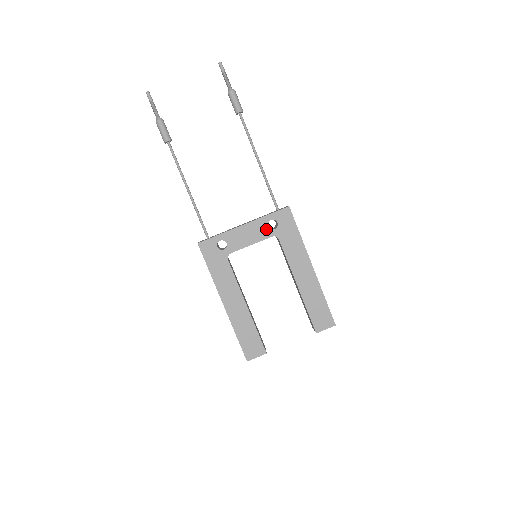
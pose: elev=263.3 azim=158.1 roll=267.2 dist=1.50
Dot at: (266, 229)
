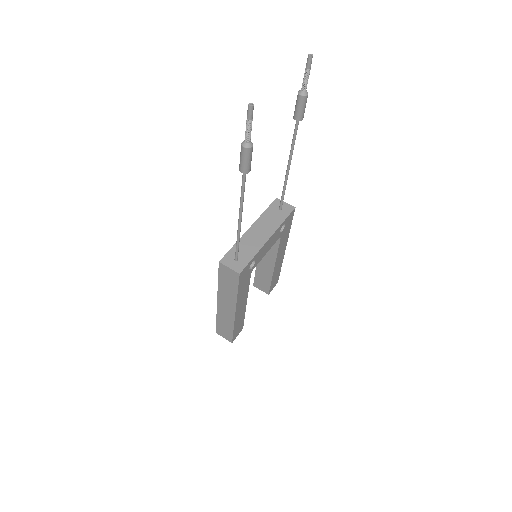
Dot at: (278, 234)
